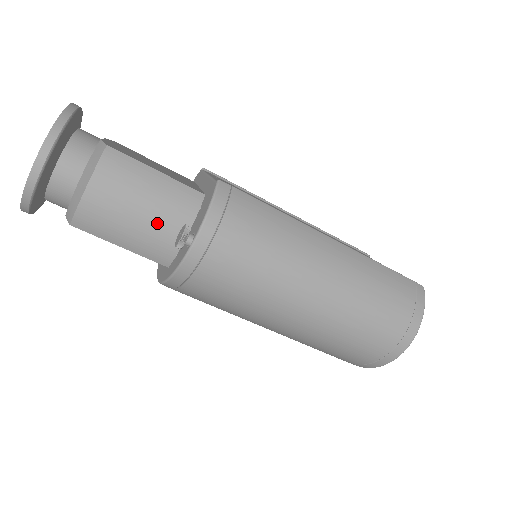
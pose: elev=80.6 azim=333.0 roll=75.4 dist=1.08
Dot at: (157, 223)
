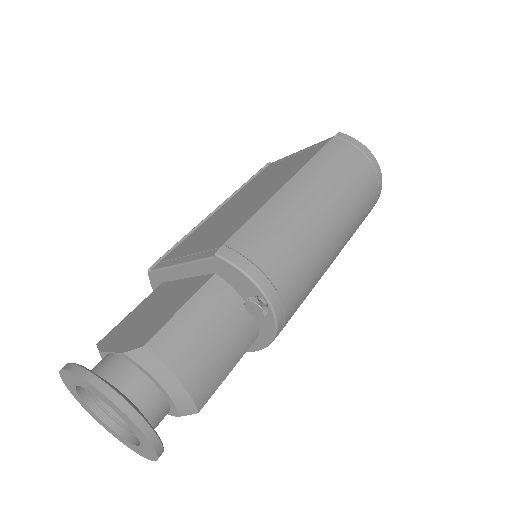
Dot at: (229, 328)
